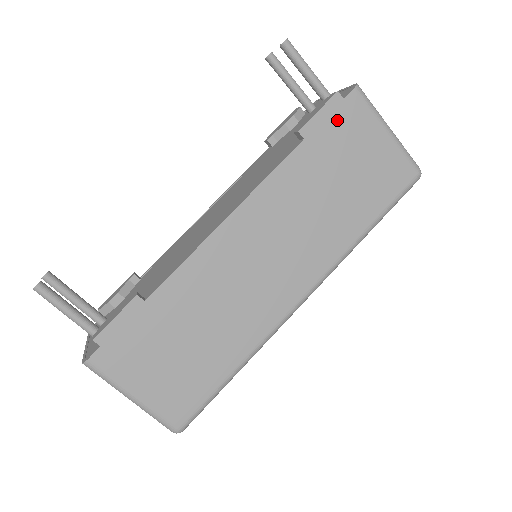
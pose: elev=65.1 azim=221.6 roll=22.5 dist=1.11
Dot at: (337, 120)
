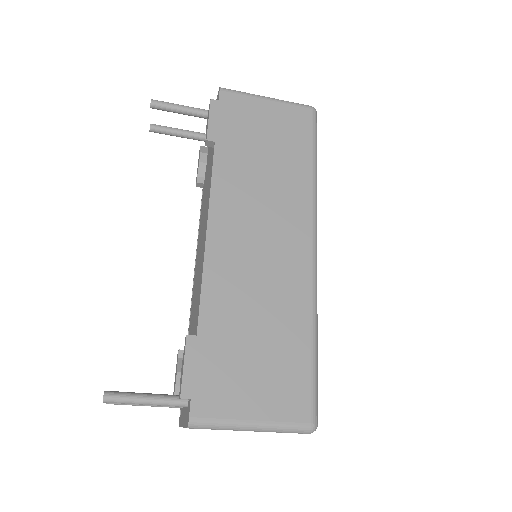
Dot at: (226, 116)
